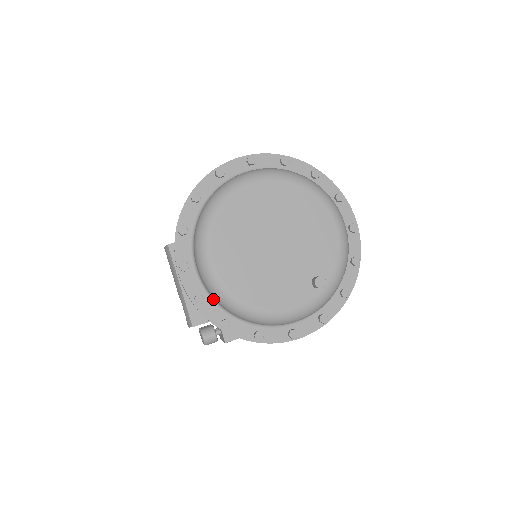
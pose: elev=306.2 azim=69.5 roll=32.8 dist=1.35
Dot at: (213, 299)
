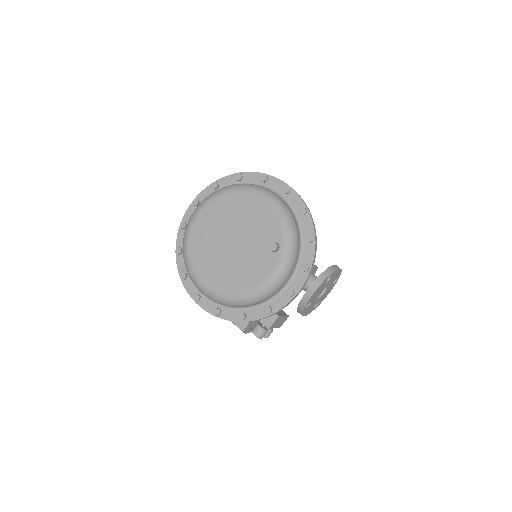
Dot at: (225, 306)
